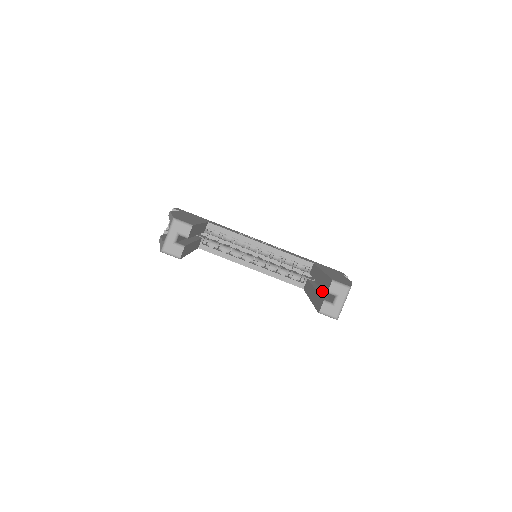
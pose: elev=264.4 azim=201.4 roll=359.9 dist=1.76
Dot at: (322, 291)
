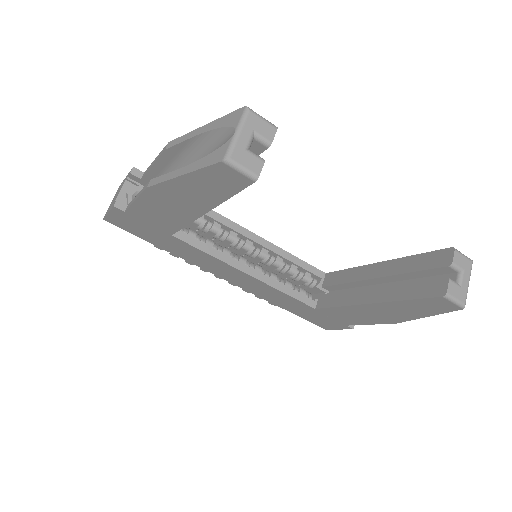
Dot at: occluded
